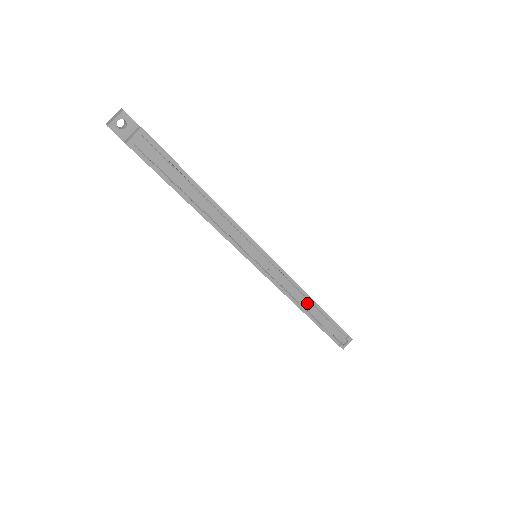
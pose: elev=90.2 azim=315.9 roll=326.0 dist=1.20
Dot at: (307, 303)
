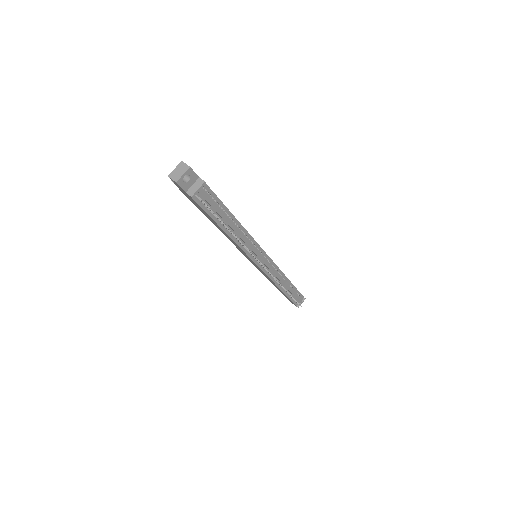
Dot at: (285, 284)
